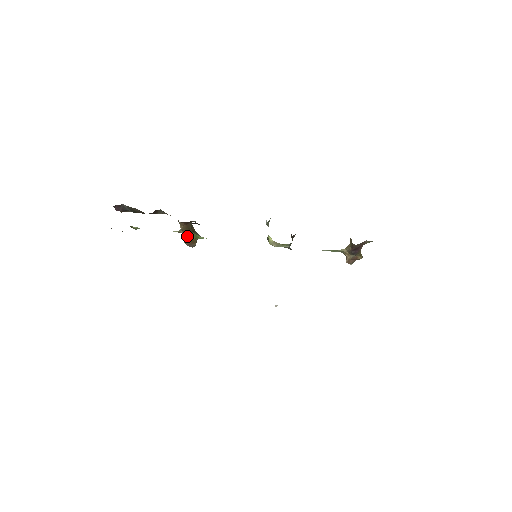
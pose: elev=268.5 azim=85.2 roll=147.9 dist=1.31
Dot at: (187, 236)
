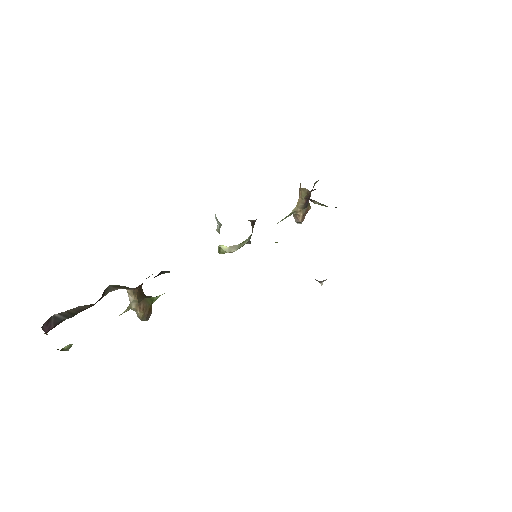
Dot at: (142, 306)
